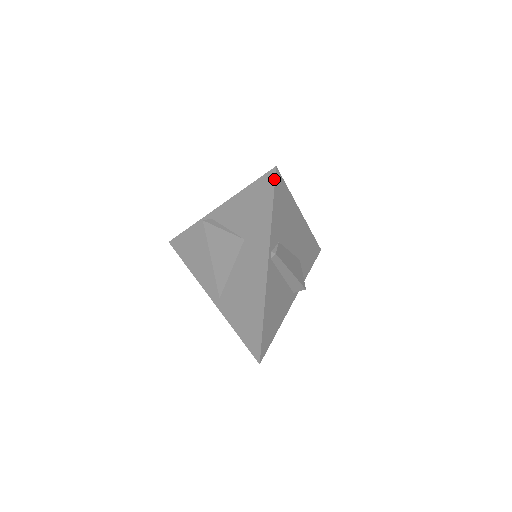
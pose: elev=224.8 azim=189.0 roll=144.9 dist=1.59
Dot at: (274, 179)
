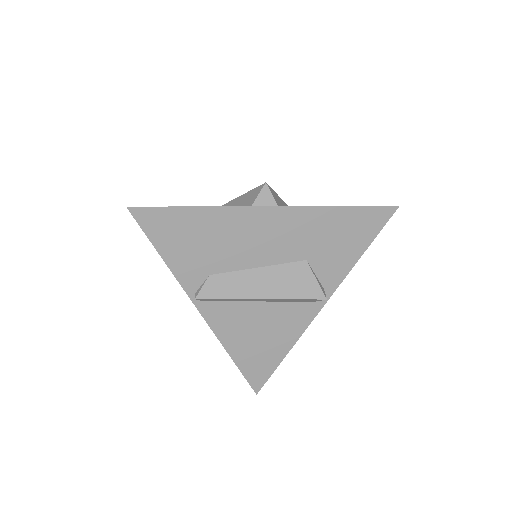
Dot at: (136, 221)
